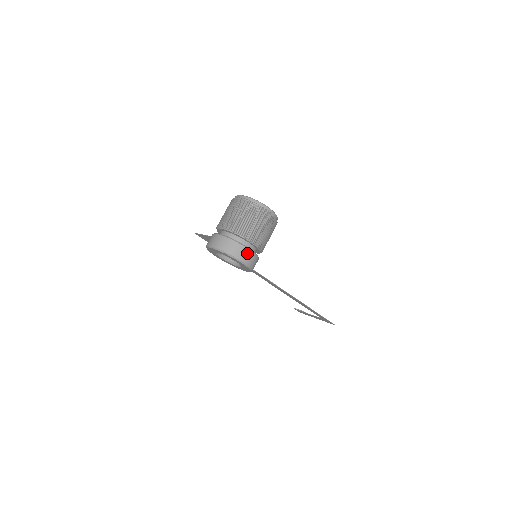
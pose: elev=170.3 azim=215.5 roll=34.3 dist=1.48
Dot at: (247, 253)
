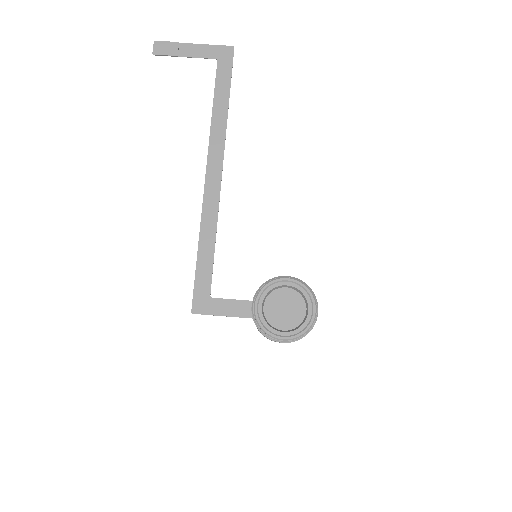
Dot at: occluded
